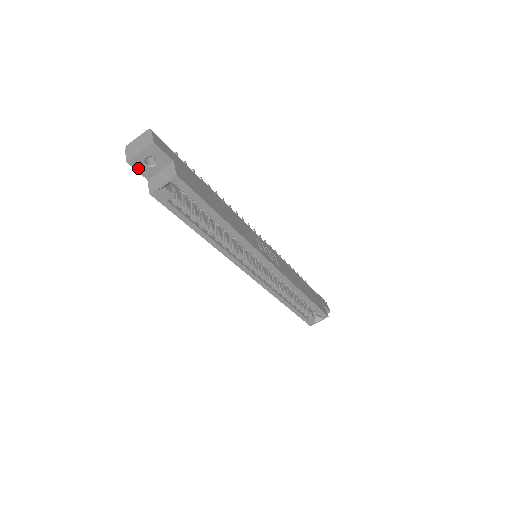
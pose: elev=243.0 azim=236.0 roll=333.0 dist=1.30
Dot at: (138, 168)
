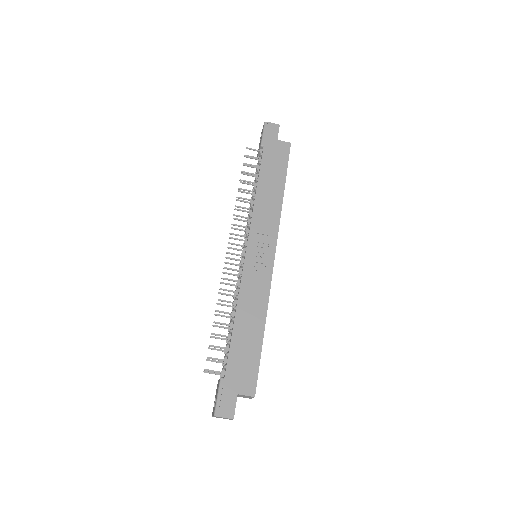
Dot at: occluded
